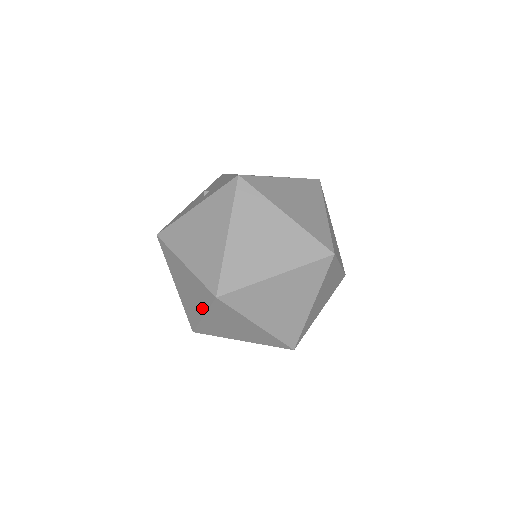
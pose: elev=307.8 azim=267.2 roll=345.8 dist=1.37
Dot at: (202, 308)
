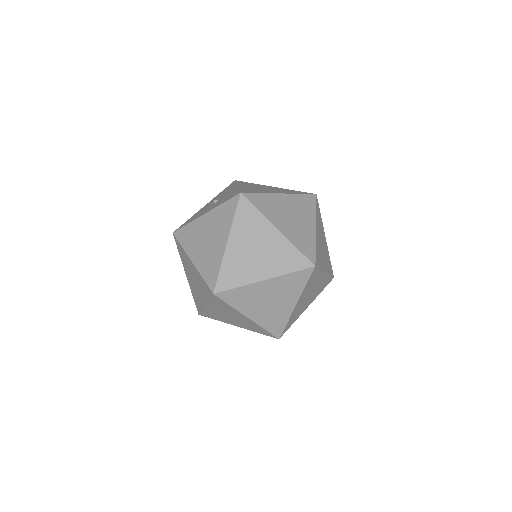
Dot at: (204, 299)
